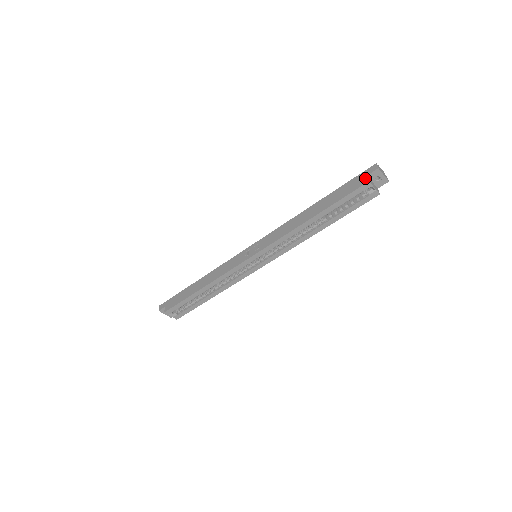
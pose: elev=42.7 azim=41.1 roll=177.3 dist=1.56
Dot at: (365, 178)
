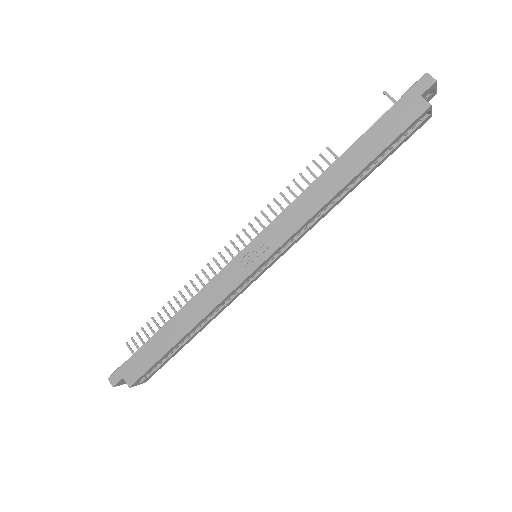
Dot at: (421, 101)
